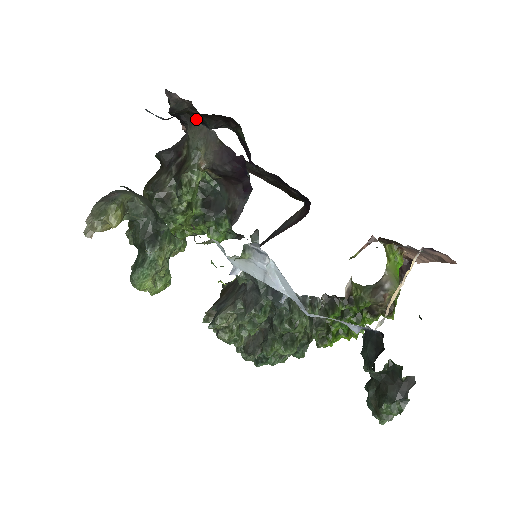
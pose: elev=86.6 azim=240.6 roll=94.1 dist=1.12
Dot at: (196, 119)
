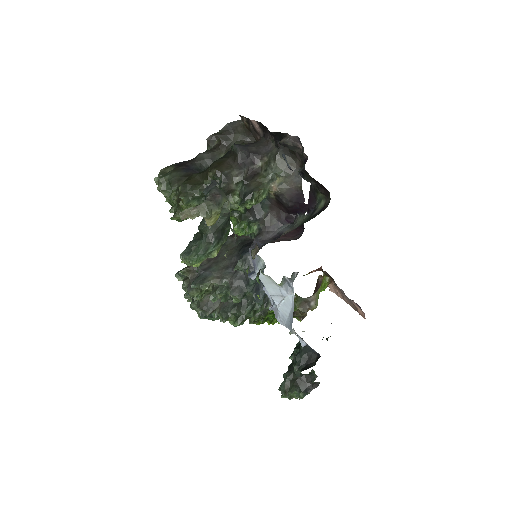
Dot at: (301, 169)
